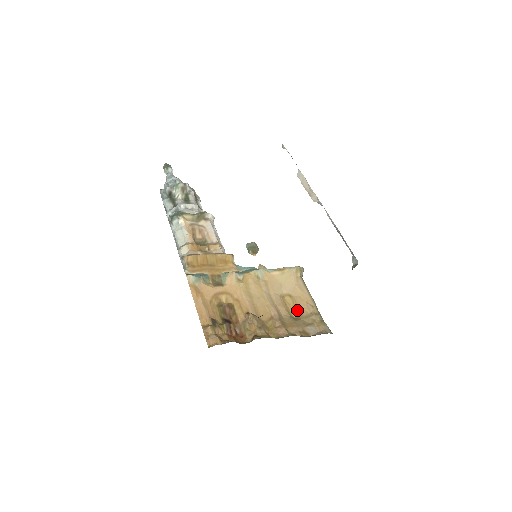
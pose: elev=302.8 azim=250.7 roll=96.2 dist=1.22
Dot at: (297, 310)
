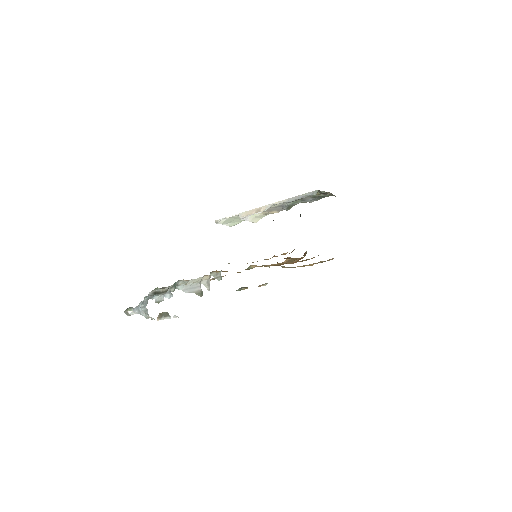
Dot at: (309, 265)
